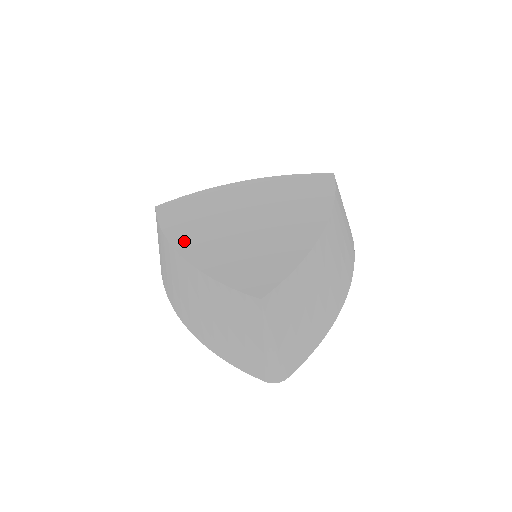
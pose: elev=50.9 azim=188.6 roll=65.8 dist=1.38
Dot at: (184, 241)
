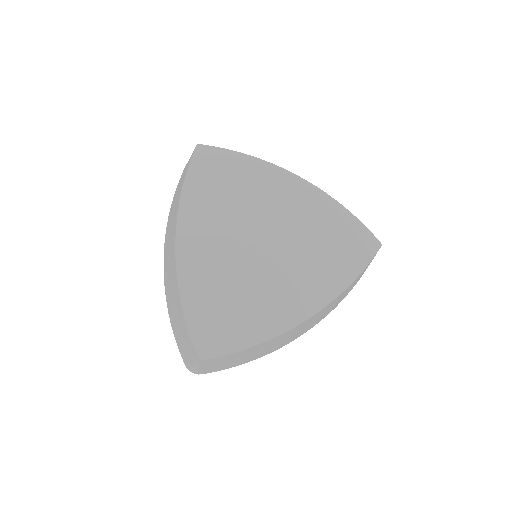
Dot at: (190, 229)
